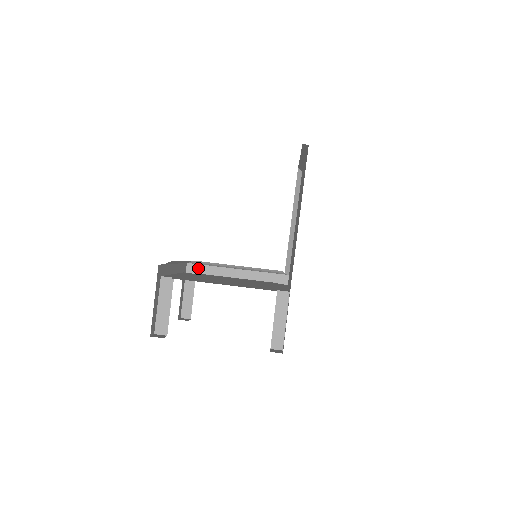
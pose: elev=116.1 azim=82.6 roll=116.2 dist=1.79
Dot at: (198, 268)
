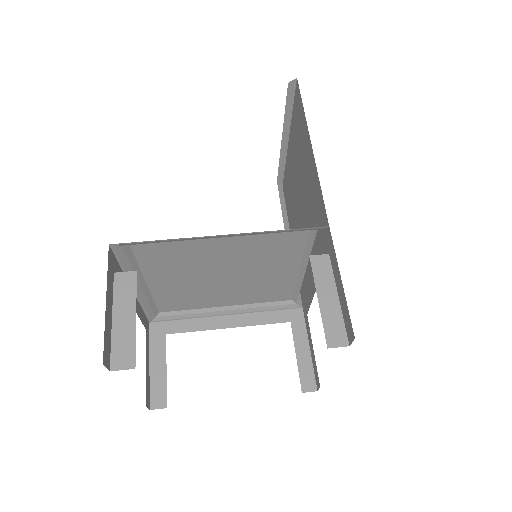
Dot at: (168, 326)
